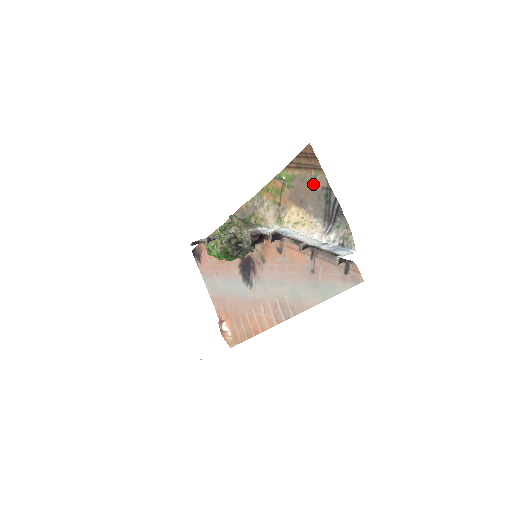
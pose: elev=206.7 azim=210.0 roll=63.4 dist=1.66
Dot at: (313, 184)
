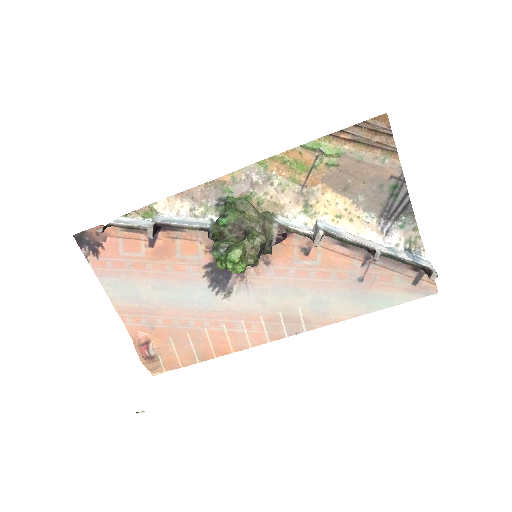
Dot at: (377, 169)
